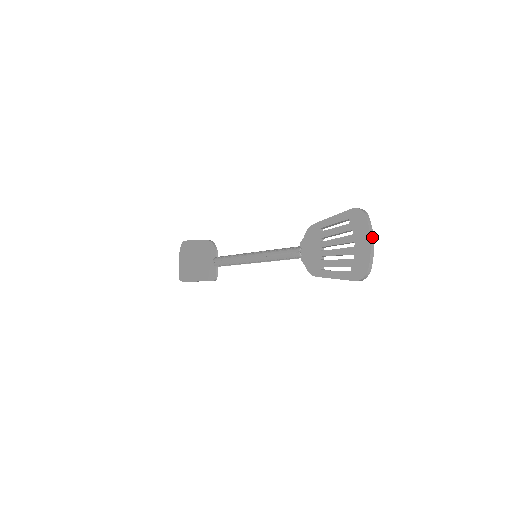
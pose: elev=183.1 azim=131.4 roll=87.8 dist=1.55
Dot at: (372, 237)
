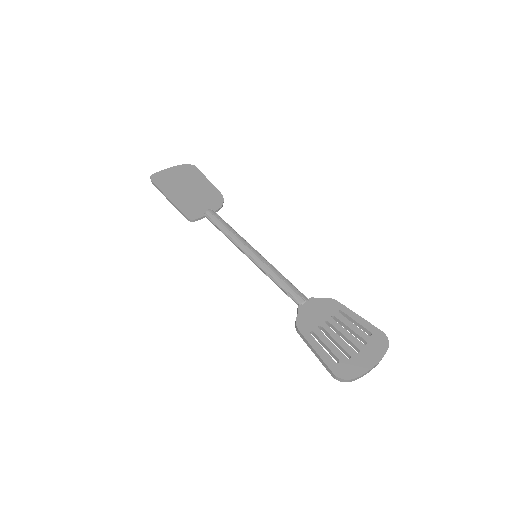
Dot at: (377, 364)
